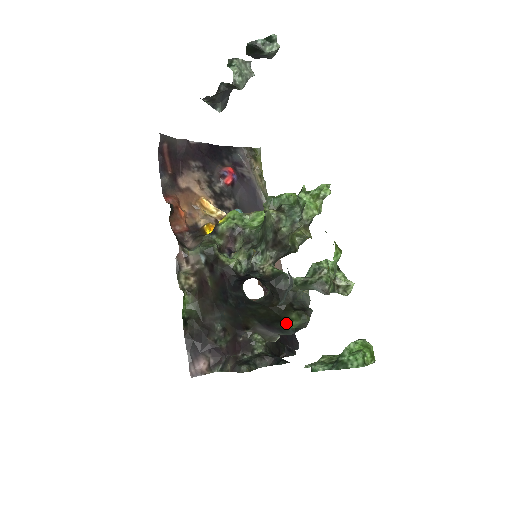
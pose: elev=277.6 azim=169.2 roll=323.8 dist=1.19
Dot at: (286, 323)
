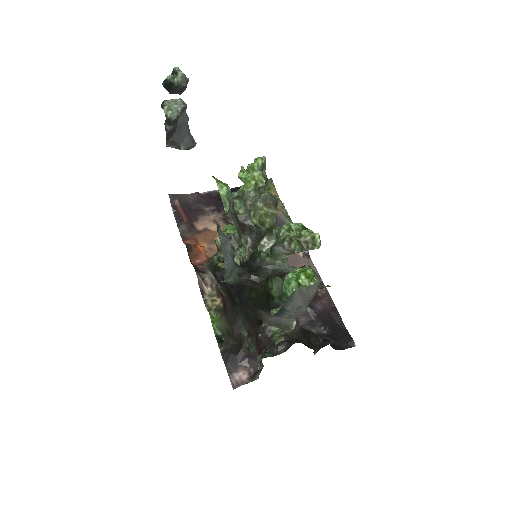
Dot at: (271, 296)
